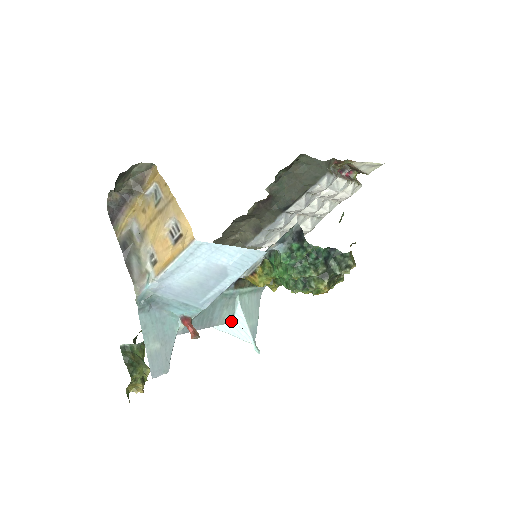
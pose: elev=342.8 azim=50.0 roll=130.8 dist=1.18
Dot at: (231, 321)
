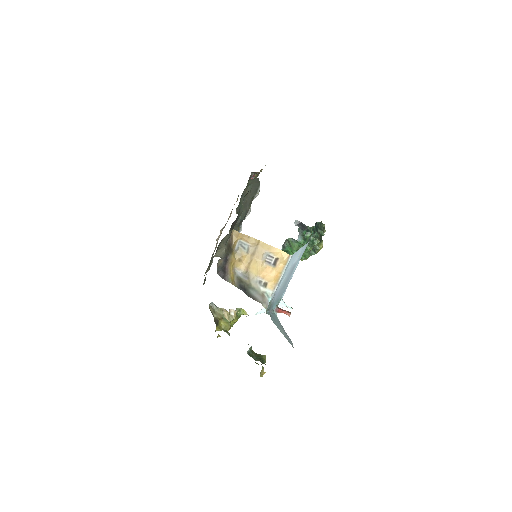
Dot at: occluded
